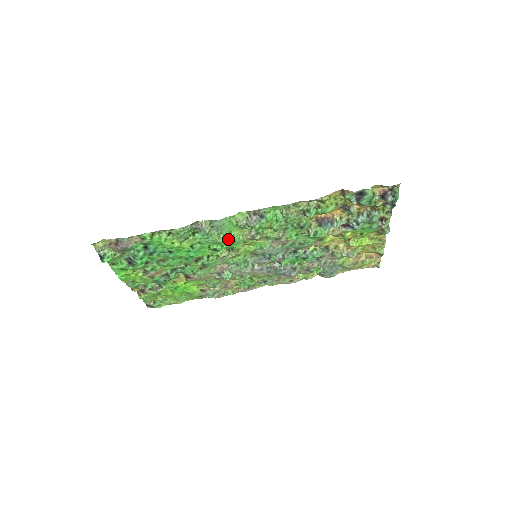
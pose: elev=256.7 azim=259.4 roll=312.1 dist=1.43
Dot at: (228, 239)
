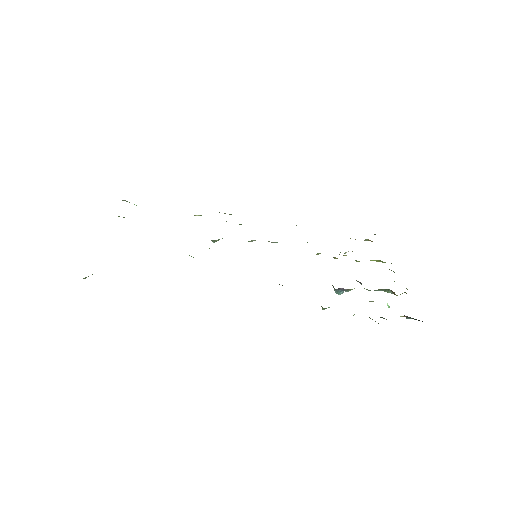
Dot at: occluded
